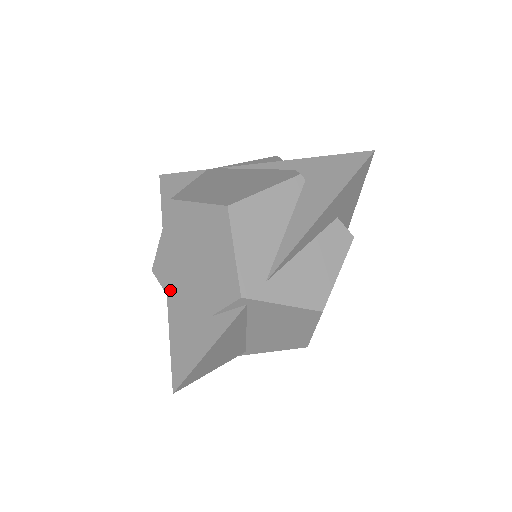
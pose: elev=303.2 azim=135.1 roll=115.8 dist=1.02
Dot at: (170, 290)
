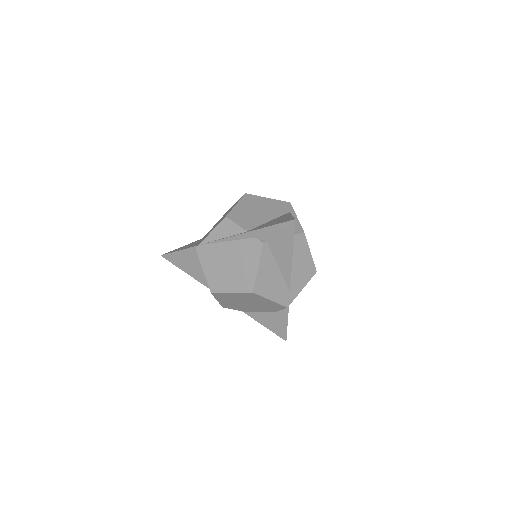
Dot at: (242, 310)
